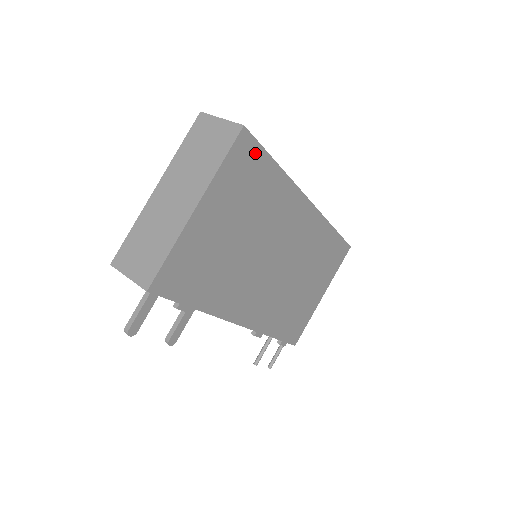
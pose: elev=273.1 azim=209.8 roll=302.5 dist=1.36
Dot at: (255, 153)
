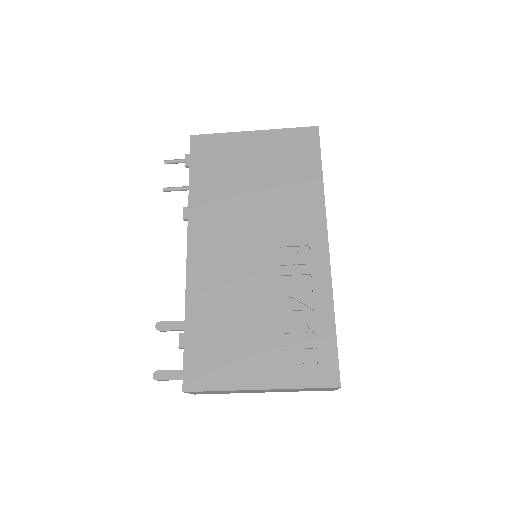
Dot at: occluded
